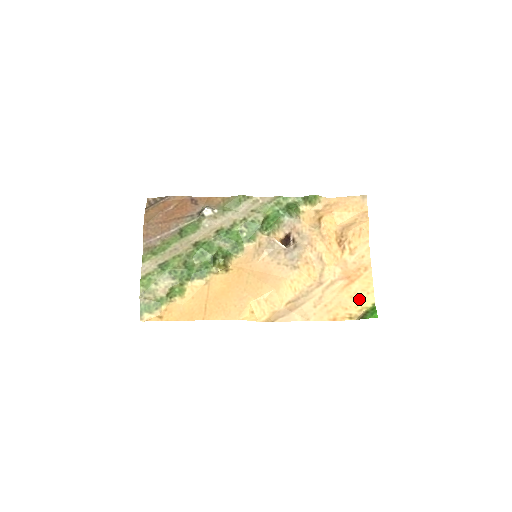
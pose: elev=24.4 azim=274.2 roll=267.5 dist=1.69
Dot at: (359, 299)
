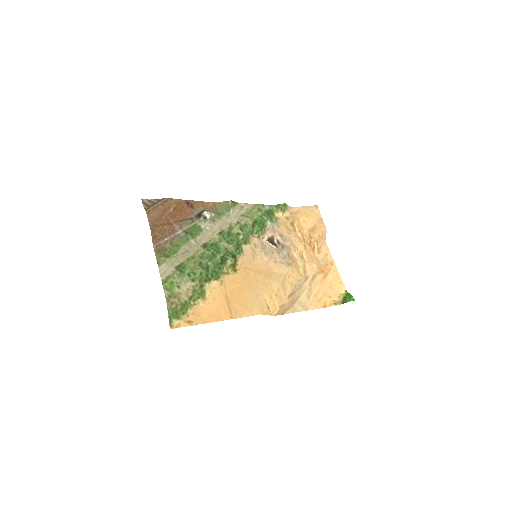
Dot at: (335, 288)
